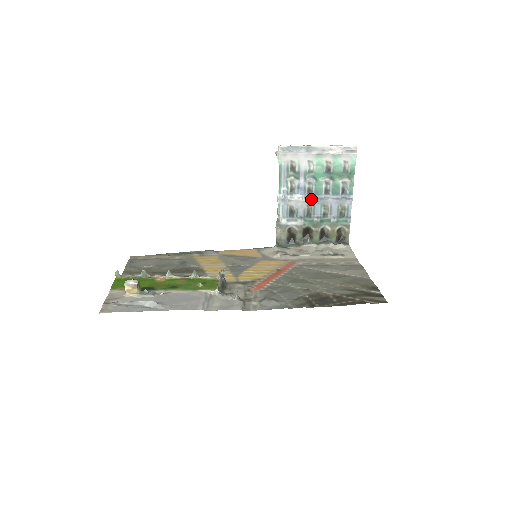
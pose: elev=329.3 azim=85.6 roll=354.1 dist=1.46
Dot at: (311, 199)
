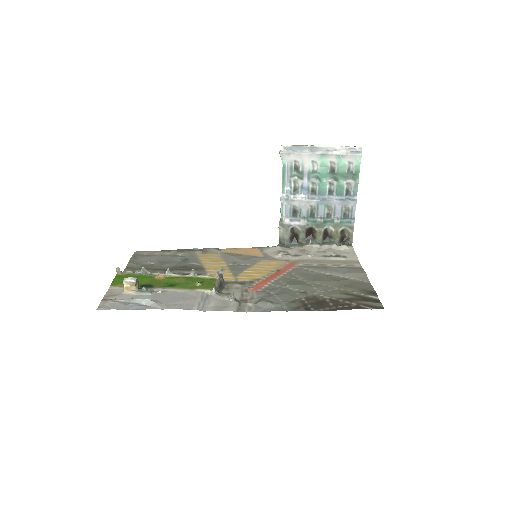
Dot at: (314, 199)
